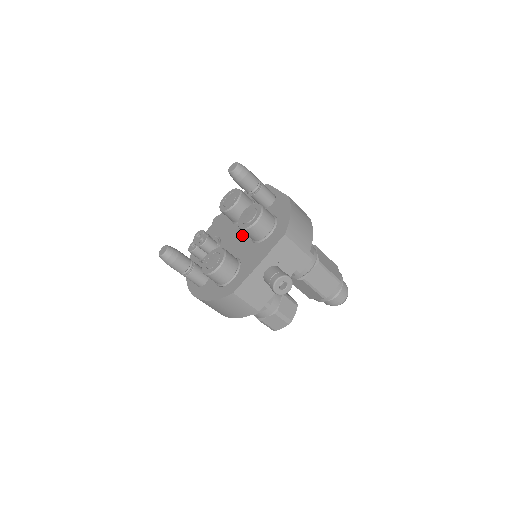
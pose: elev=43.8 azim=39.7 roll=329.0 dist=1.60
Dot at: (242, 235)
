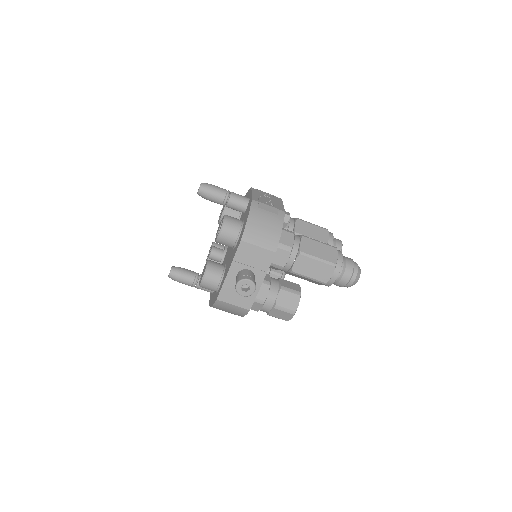
Dot at: occluded
